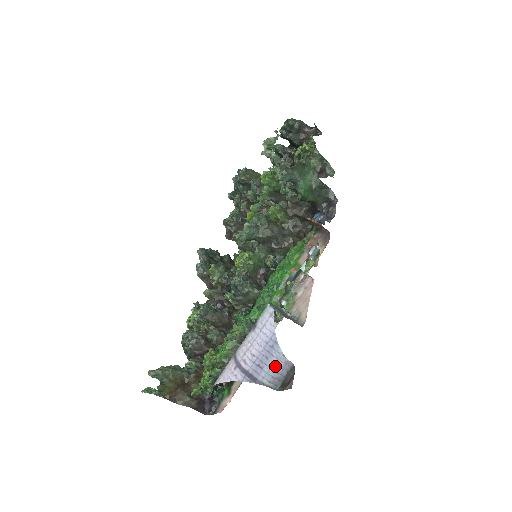
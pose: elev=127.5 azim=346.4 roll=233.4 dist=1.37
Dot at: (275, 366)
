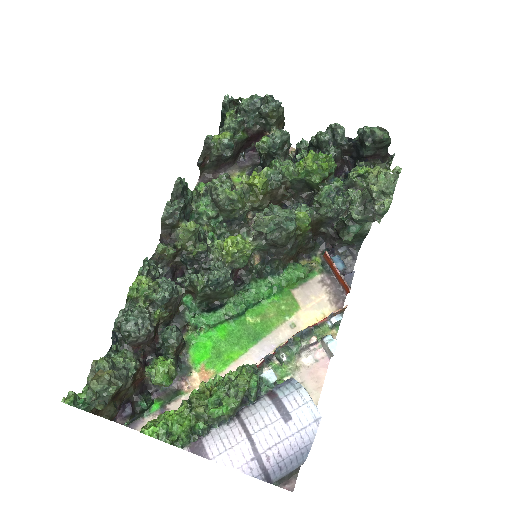
Dot at: (292, 469)
